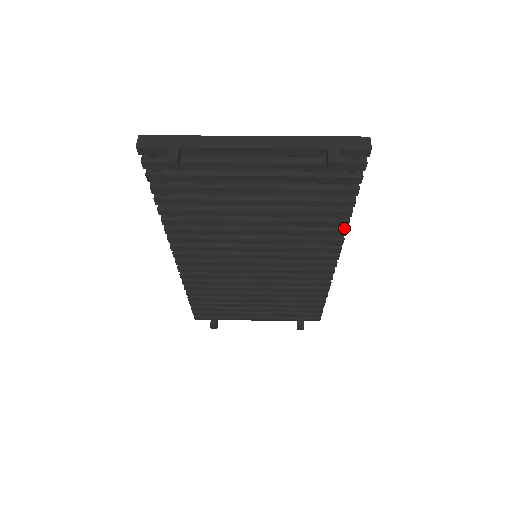
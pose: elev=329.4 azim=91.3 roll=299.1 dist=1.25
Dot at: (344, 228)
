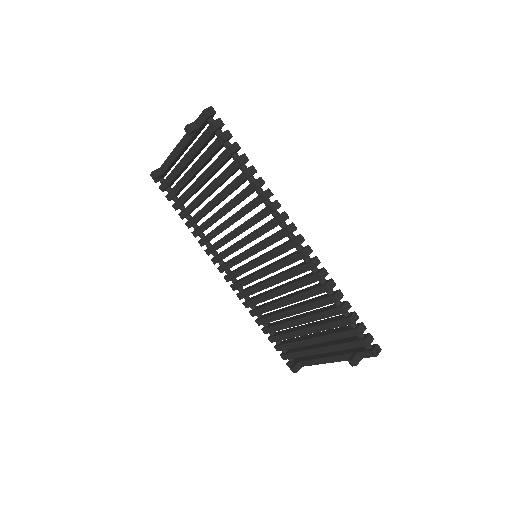
Dot at: (262, 192)
